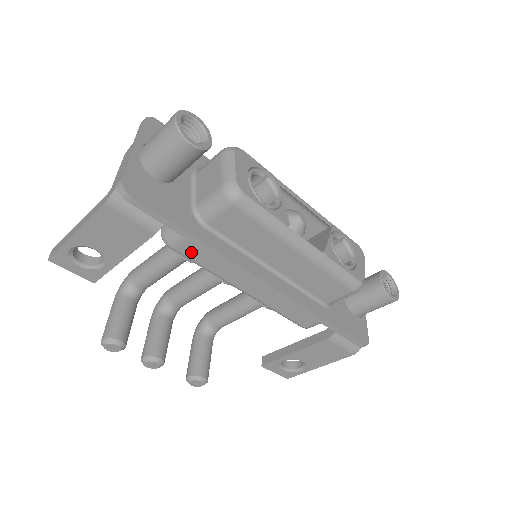
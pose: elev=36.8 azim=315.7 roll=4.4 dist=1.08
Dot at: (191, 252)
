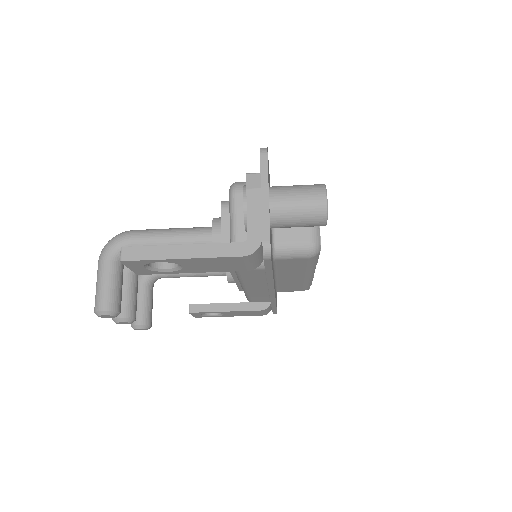
Dot at: (248, 273)
